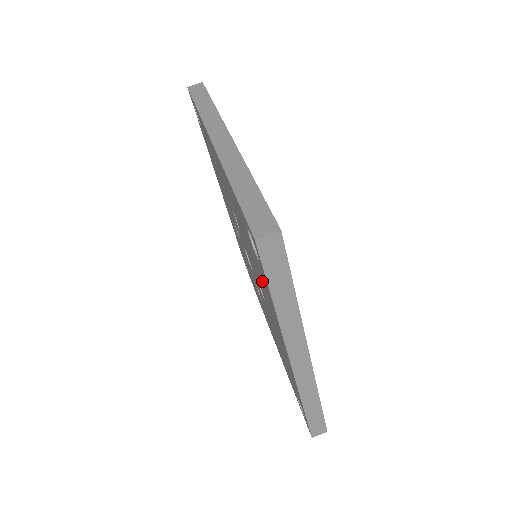
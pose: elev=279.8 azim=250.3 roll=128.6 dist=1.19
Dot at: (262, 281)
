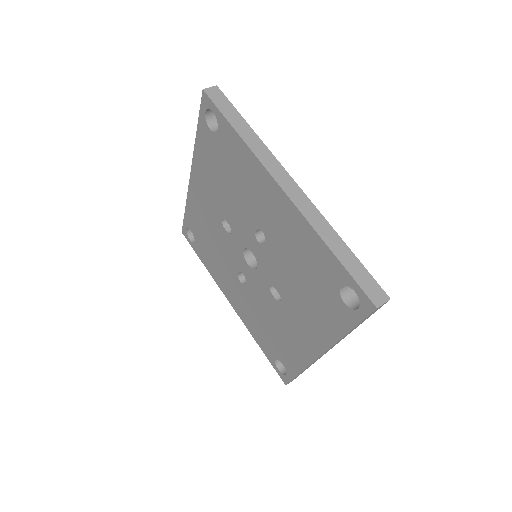
Dot at: (320, 307)
